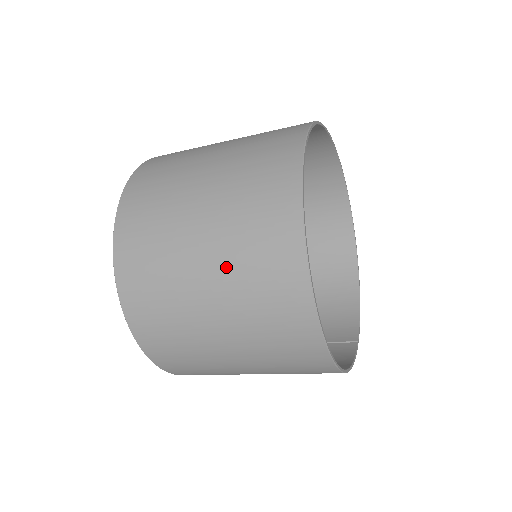
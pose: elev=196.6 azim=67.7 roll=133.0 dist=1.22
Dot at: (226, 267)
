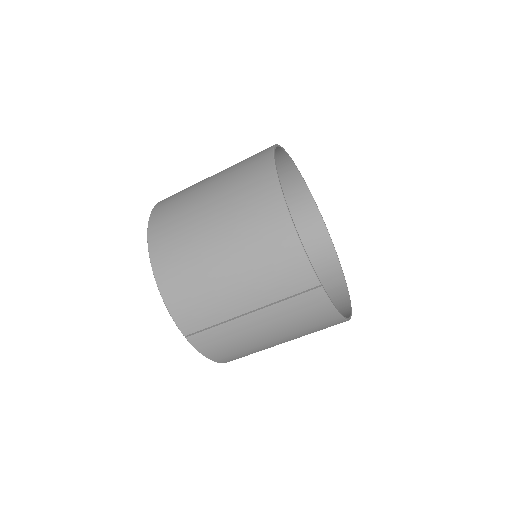
Dot at: occluded
